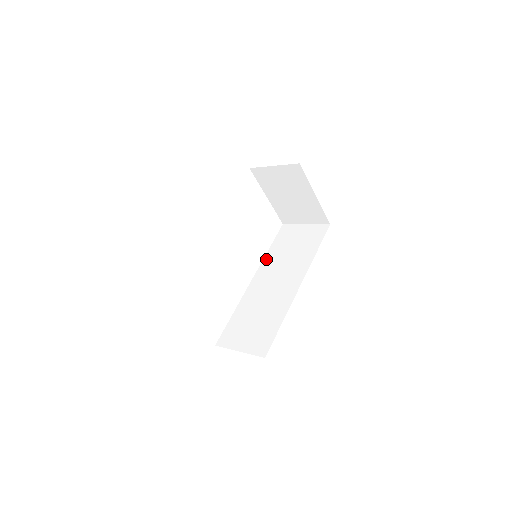
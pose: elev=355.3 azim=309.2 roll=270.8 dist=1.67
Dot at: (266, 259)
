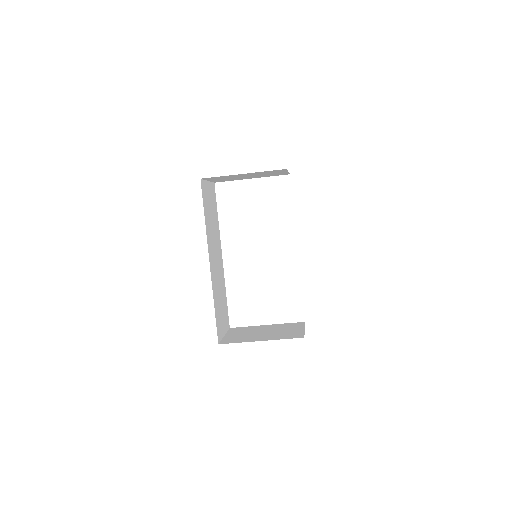
Dot at: occluded
